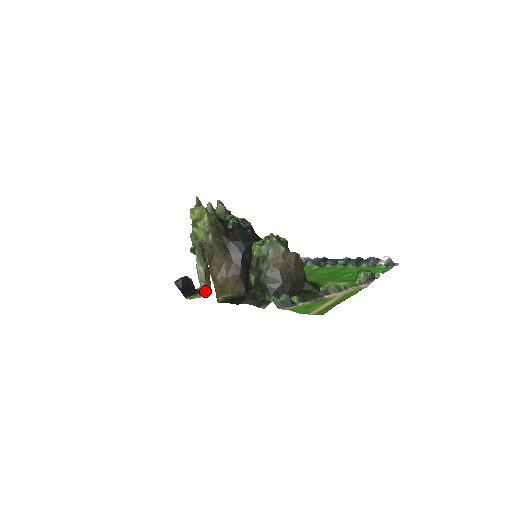
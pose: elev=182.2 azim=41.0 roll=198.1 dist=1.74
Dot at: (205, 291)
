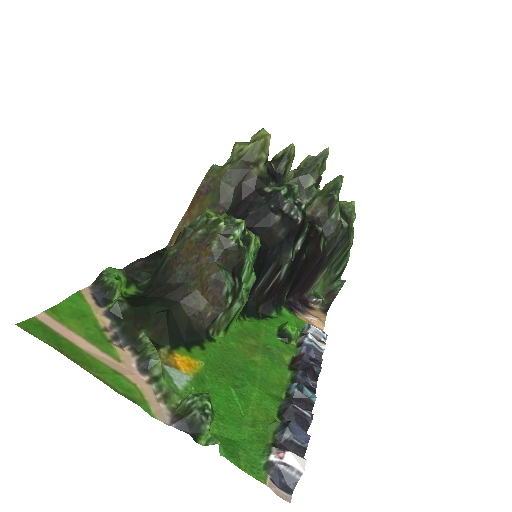
Dot at: occluded
